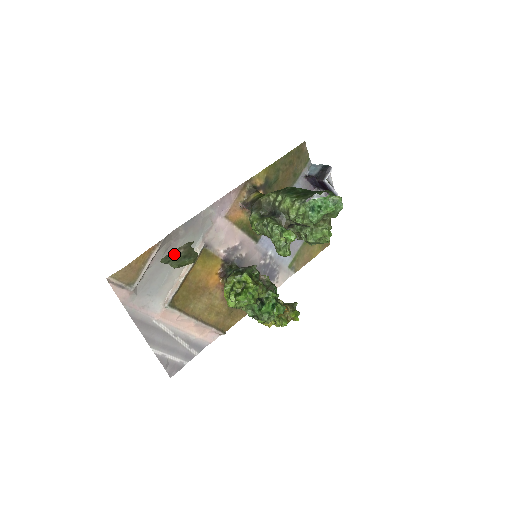
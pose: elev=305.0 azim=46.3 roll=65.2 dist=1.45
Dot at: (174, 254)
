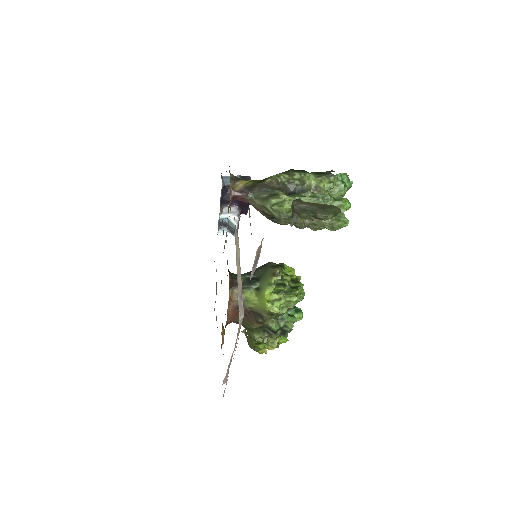
Dot at: (304, 208)
